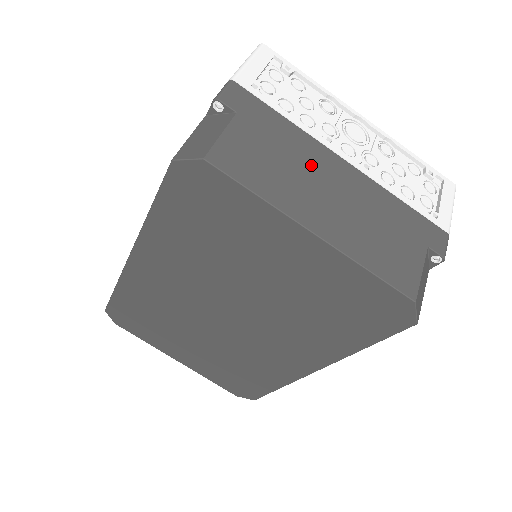
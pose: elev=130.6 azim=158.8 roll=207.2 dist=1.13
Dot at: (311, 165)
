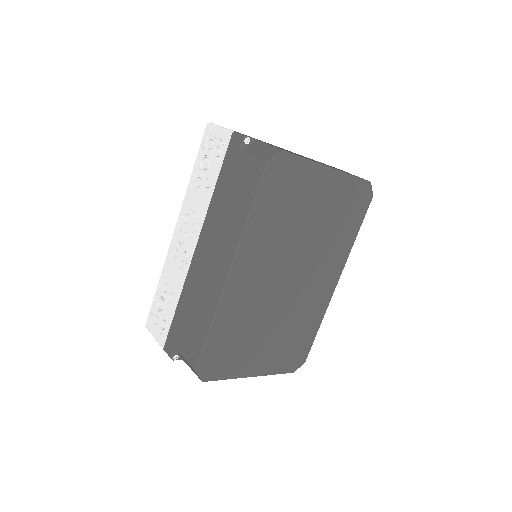
Dot at: occluded
